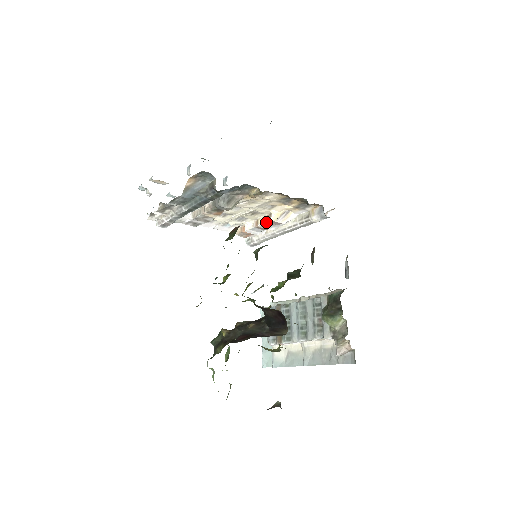
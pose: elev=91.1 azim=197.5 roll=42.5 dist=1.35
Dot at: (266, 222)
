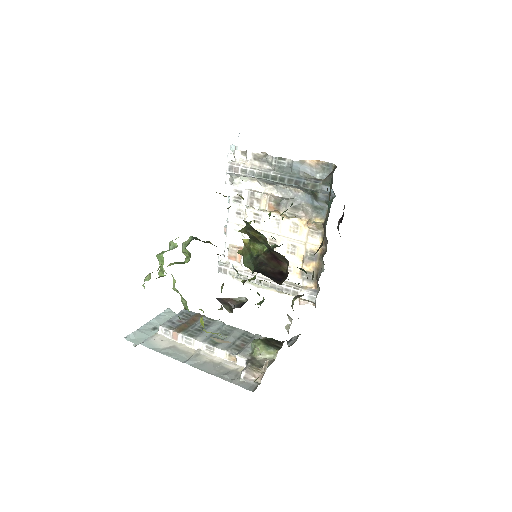
Dot at: occluded
